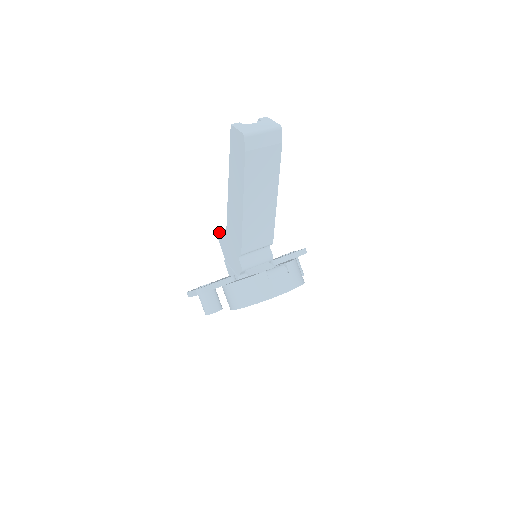
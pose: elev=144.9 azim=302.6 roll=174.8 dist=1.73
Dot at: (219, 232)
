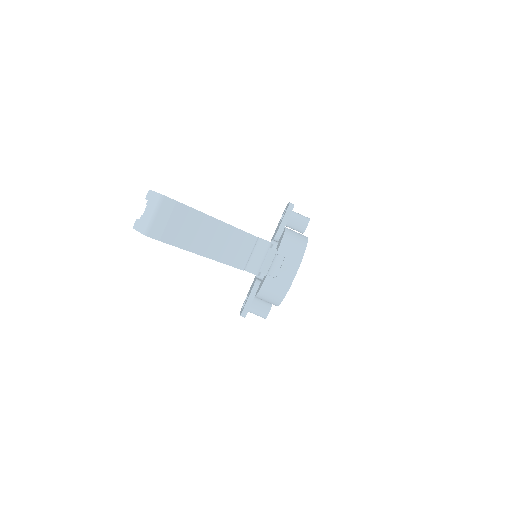
Dot at: occluded
